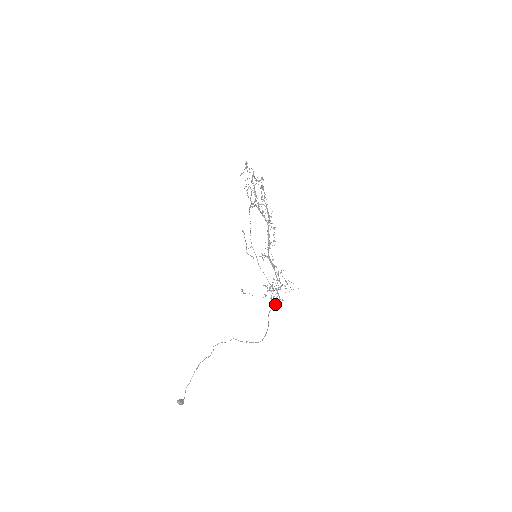
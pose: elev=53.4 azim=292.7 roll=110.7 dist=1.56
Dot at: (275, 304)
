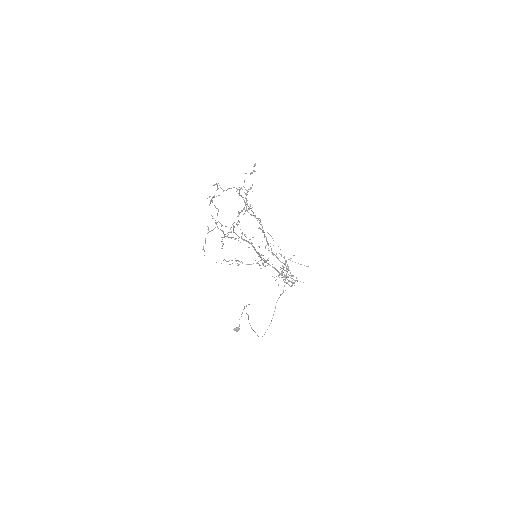
Dot at: occluded
